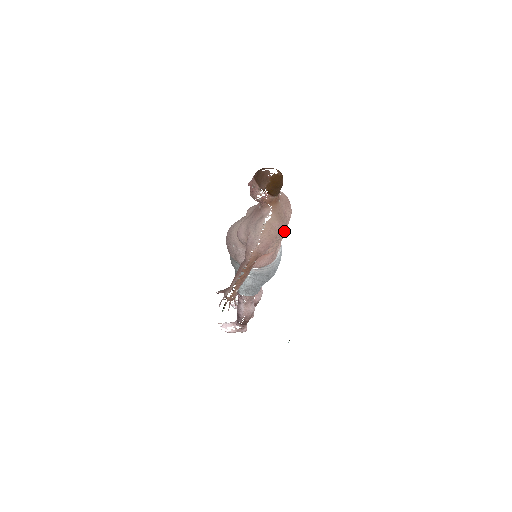
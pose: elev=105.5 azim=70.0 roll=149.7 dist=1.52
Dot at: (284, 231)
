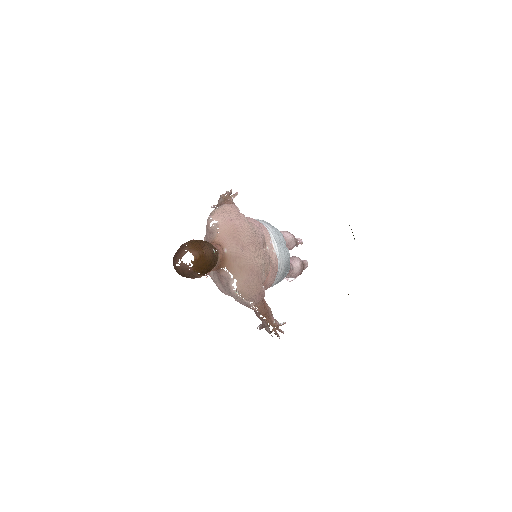
Dot at: (261, 259)
